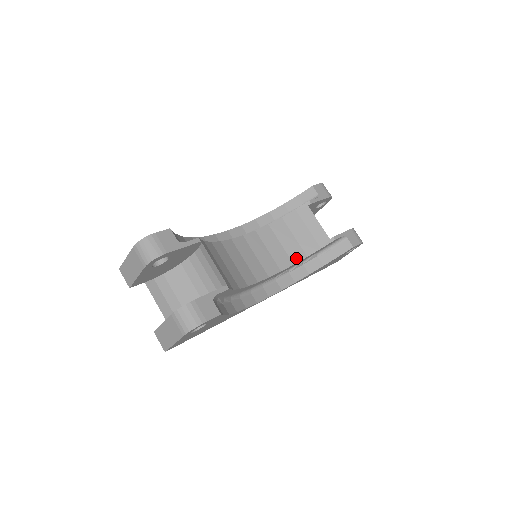
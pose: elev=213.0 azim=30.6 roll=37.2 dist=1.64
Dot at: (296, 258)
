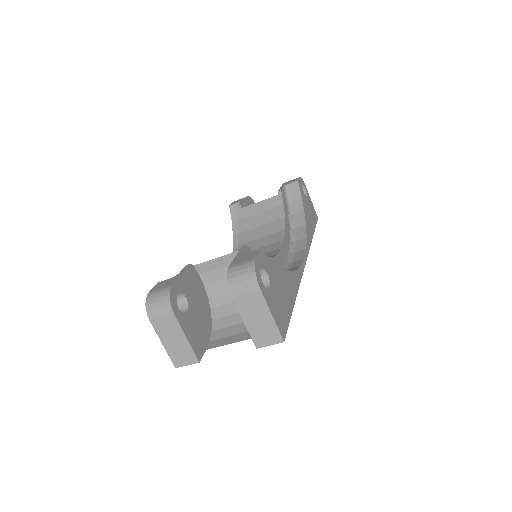
Dot at: (280, 227)
